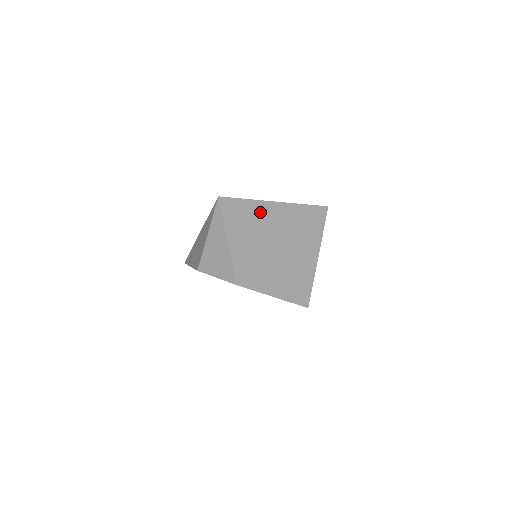
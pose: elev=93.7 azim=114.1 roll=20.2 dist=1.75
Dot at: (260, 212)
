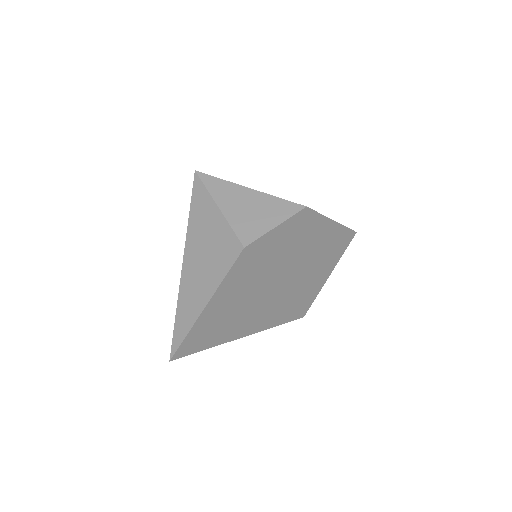
Dot at: occluded
